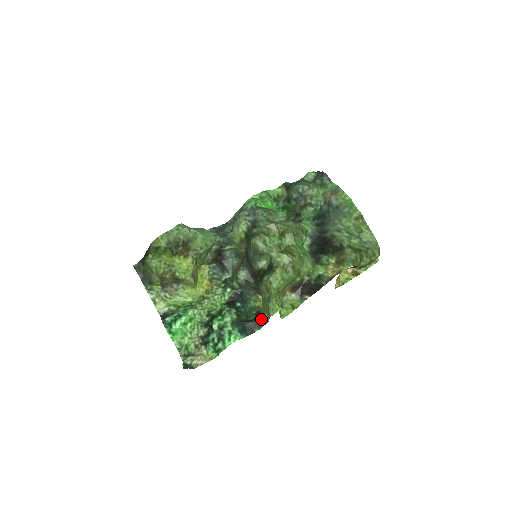
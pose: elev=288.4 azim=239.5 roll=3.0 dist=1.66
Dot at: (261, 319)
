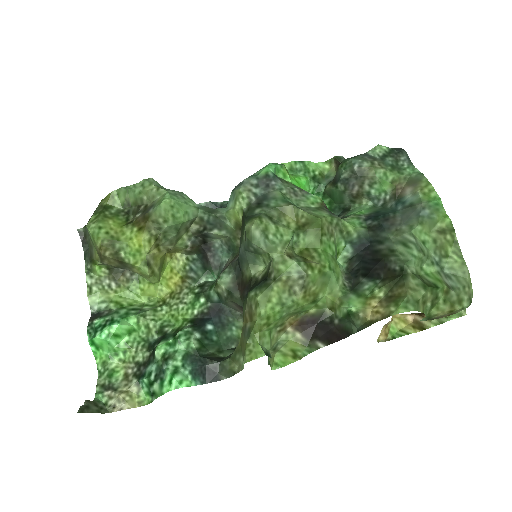
Dot at: (233, 362)
